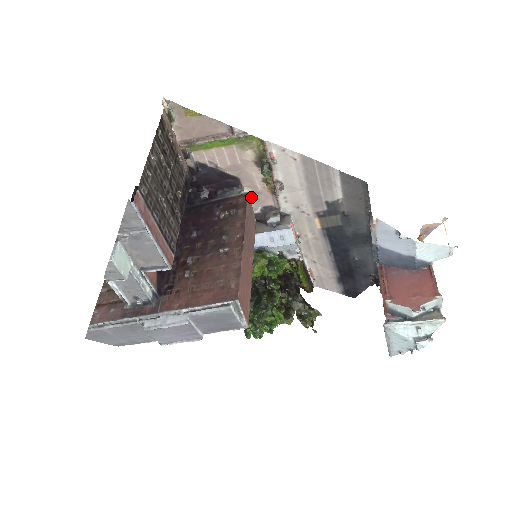
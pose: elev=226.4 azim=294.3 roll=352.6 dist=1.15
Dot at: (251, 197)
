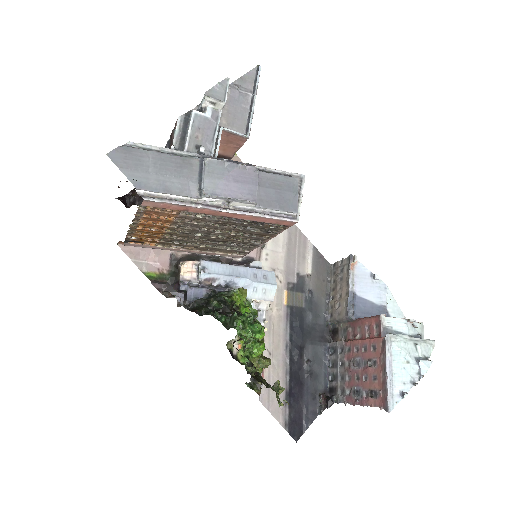
Dot at: occluded
